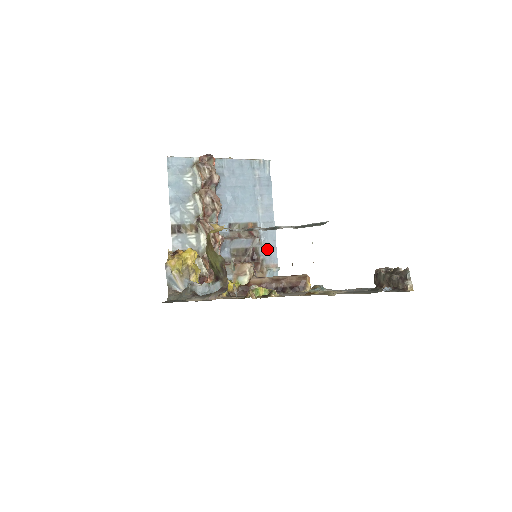
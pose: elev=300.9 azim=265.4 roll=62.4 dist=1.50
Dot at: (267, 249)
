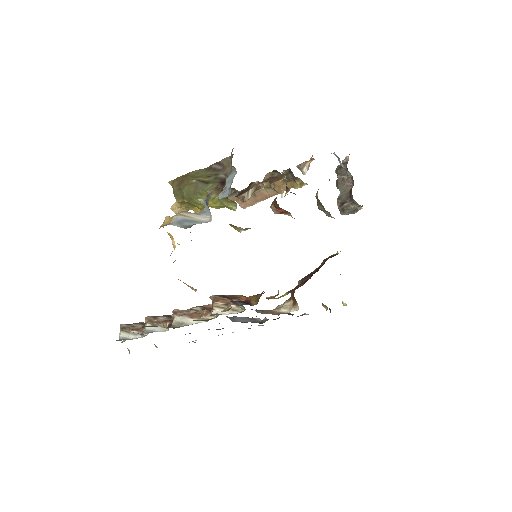
Dot at: occluded
